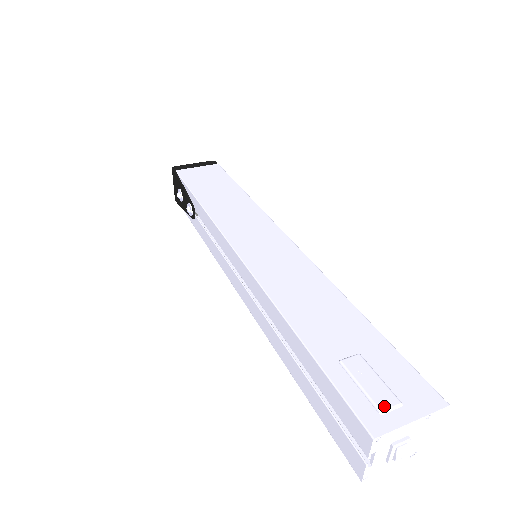
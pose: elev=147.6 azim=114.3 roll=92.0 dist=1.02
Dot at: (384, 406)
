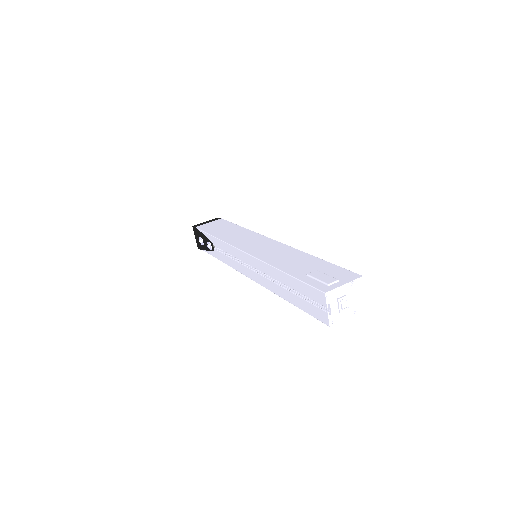
Dot at: (330, 282)
